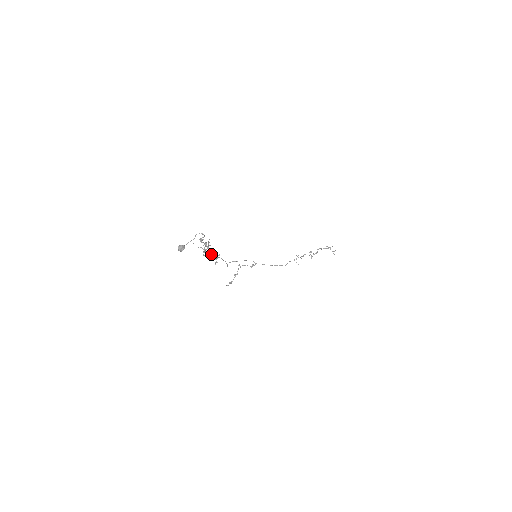
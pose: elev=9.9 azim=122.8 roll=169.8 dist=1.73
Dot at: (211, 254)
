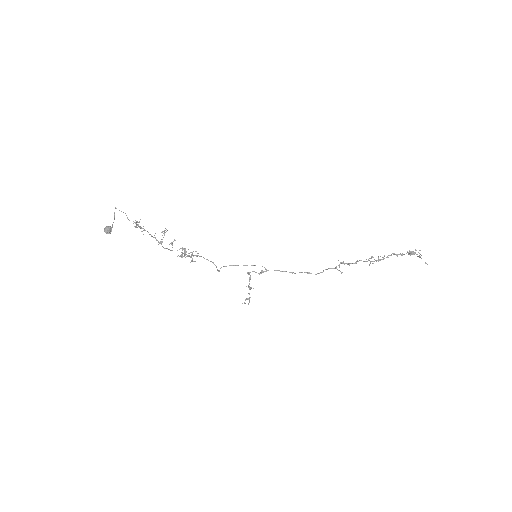
Dot at: occluded
